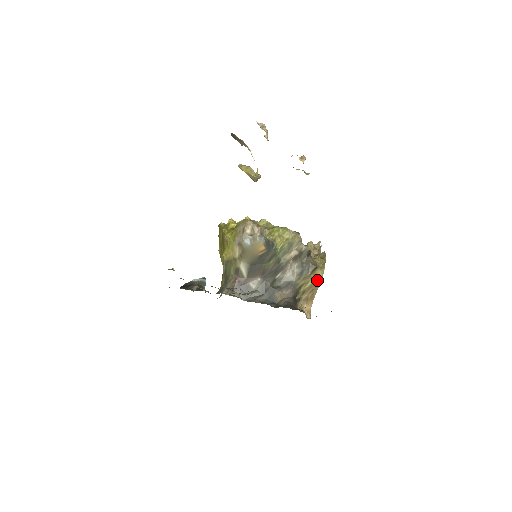
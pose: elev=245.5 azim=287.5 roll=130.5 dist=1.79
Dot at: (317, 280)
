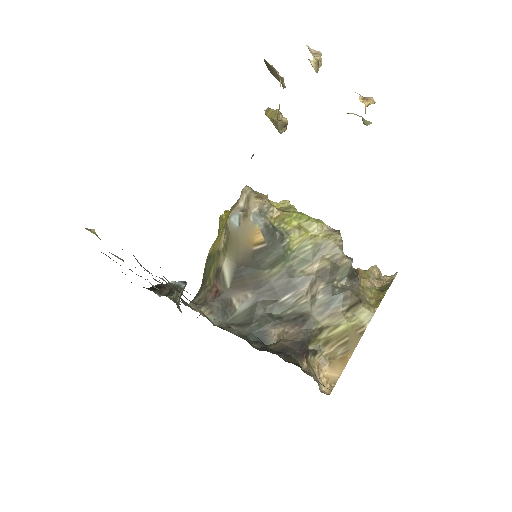
Dot at: (357, 326)
